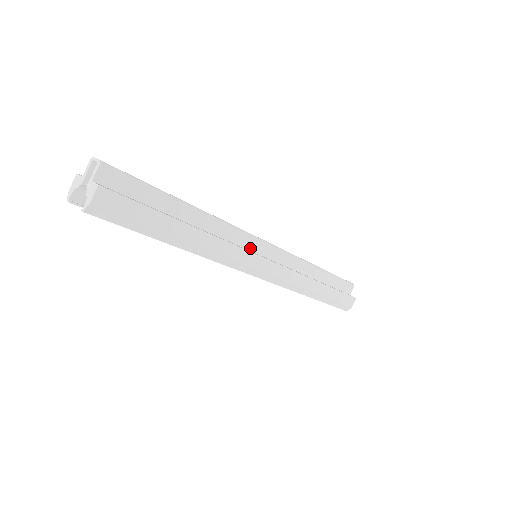
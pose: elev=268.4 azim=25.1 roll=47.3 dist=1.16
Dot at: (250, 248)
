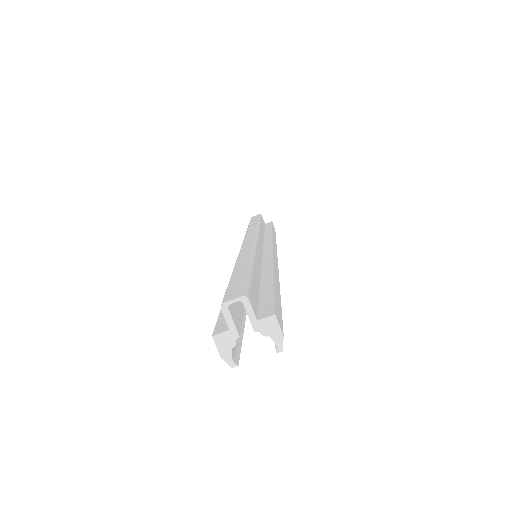
Dot at: (261, 253)
